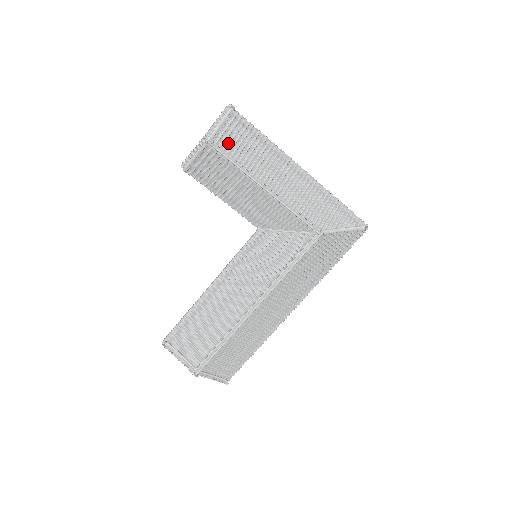
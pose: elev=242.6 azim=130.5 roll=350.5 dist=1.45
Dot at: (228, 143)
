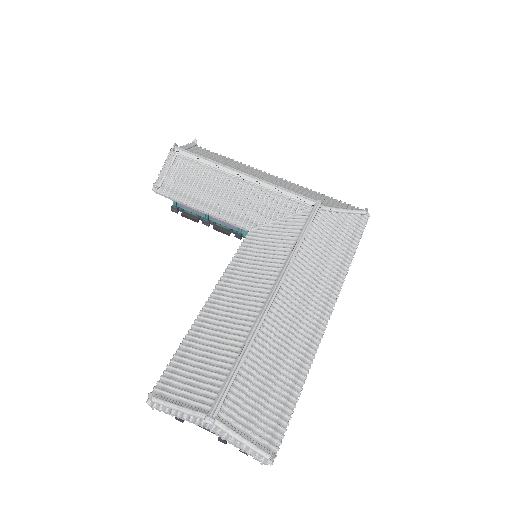
Dot at: occluded
